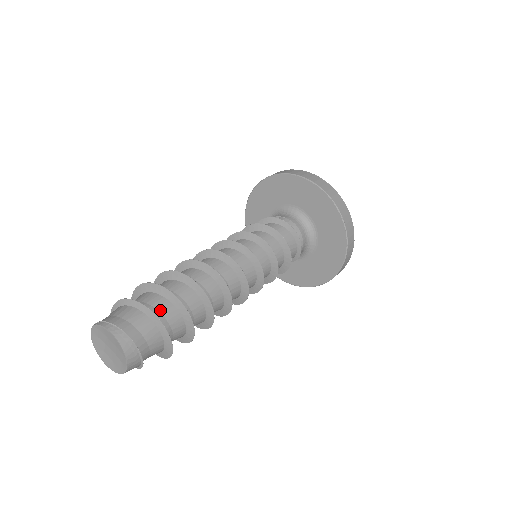
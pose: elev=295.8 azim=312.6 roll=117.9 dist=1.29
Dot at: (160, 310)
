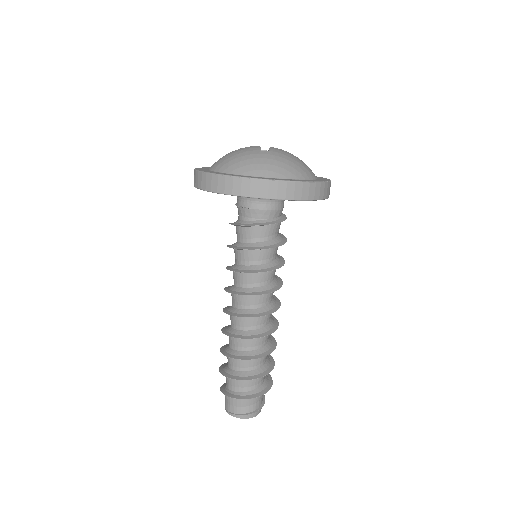
Dot at: (250, 386)
